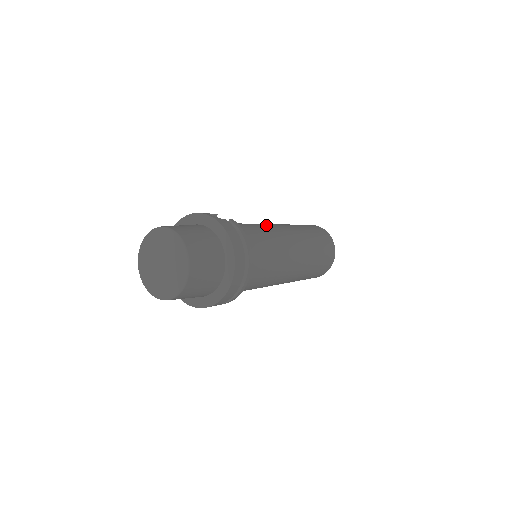
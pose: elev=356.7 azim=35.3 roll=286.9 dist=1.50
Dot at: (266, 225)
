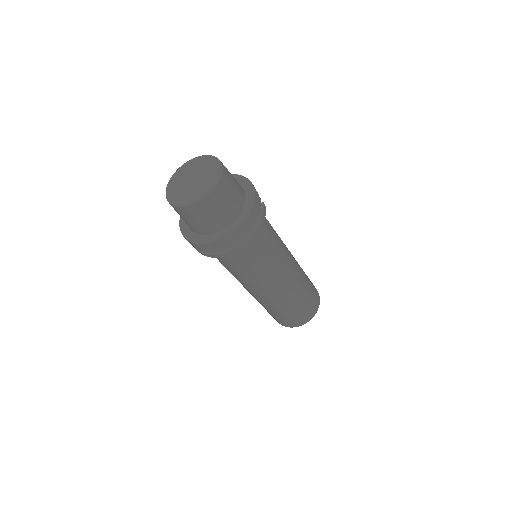
Dot at: occluded
